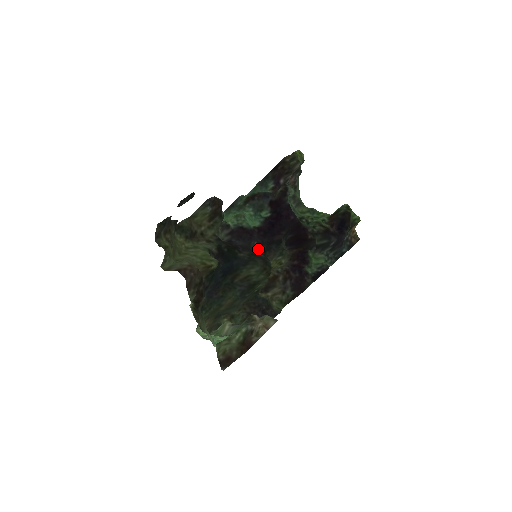
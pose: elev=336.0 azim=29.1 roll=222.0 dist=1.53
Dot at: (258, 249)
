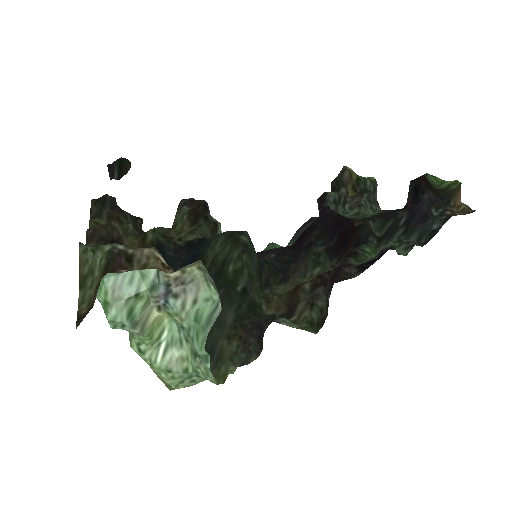
Dot at: (276, 261)
